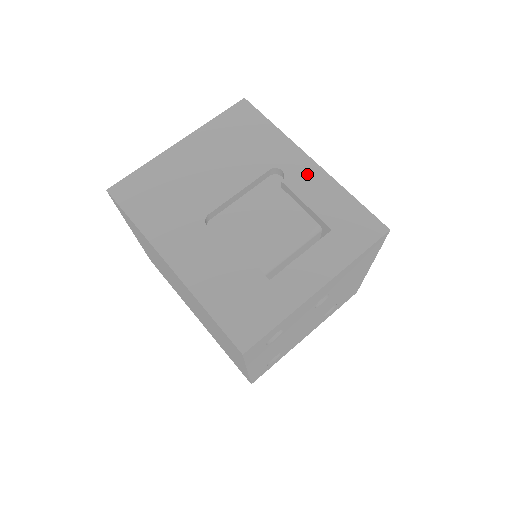
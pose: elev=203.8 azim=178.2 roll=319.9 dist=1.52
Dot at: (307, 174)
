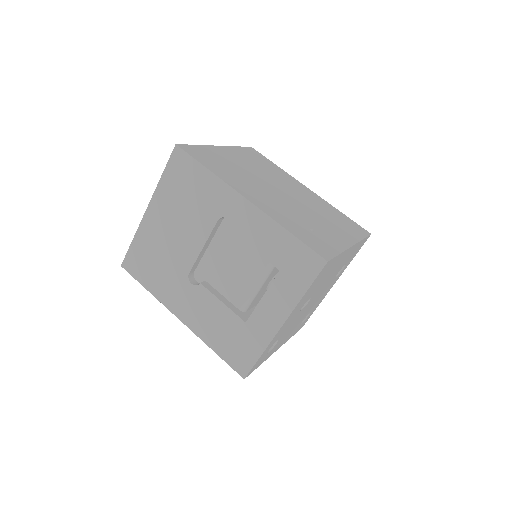
Dot at: (247, 218)
